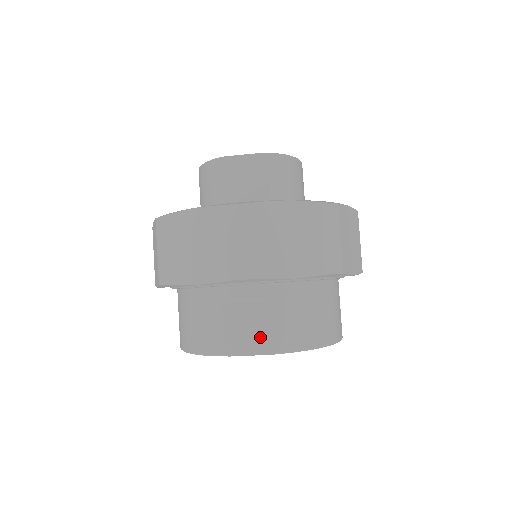
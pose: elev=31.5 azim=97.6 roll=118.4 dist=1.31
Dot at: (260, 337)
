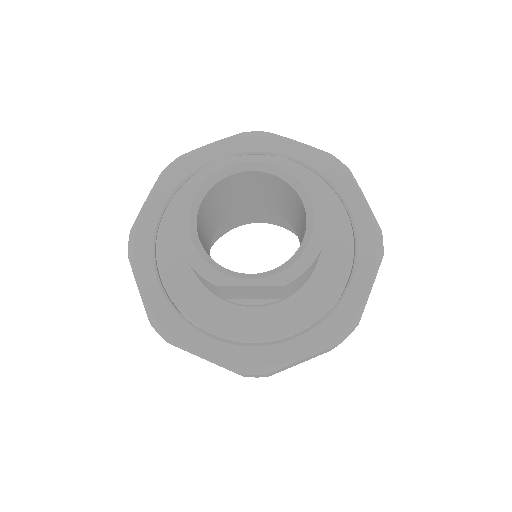
Dot at: occluded
